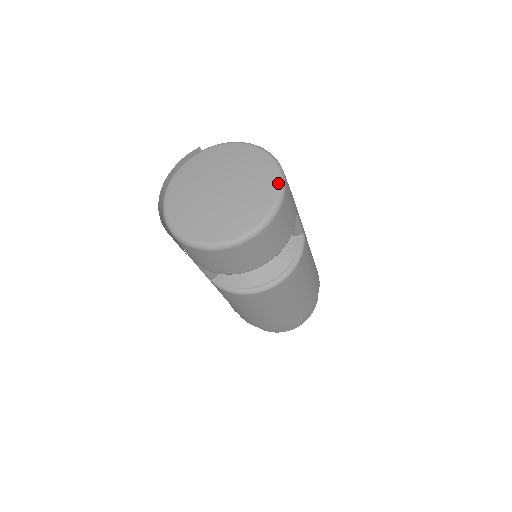
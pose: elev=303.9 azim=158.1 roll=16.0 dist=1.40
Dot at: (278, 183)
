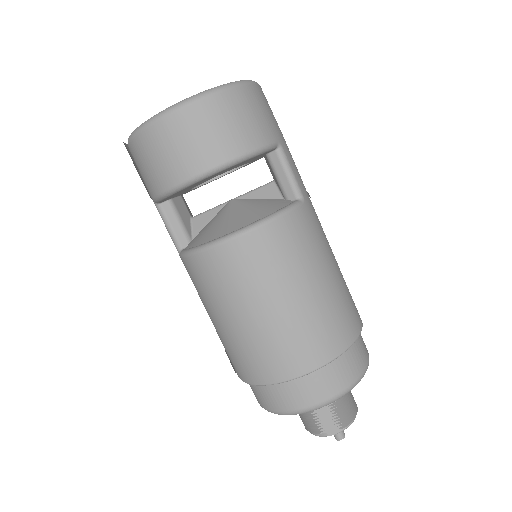
Dot at: (240, 81)
